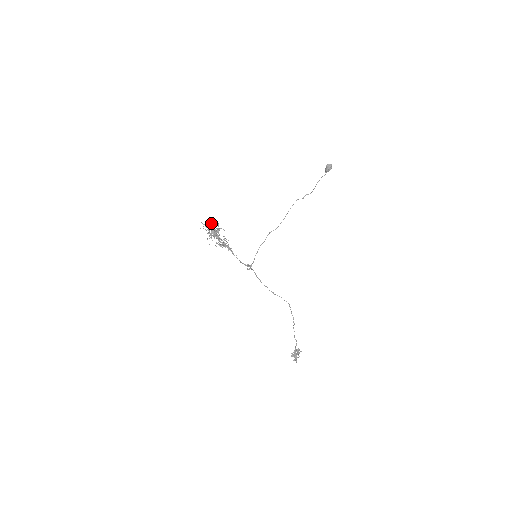
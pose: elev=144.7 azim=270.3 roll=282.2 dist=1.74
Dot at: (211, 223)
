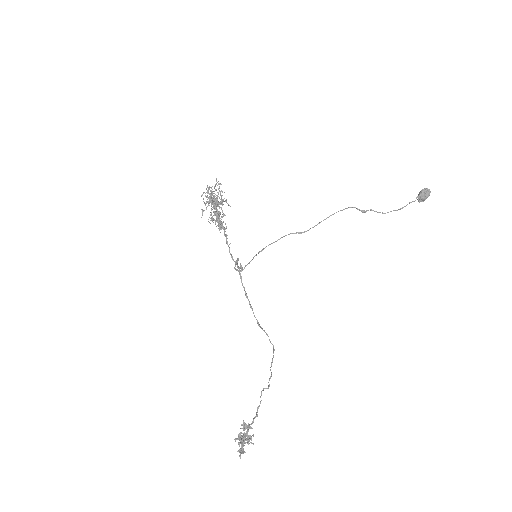
Dot at: (215, 189)
